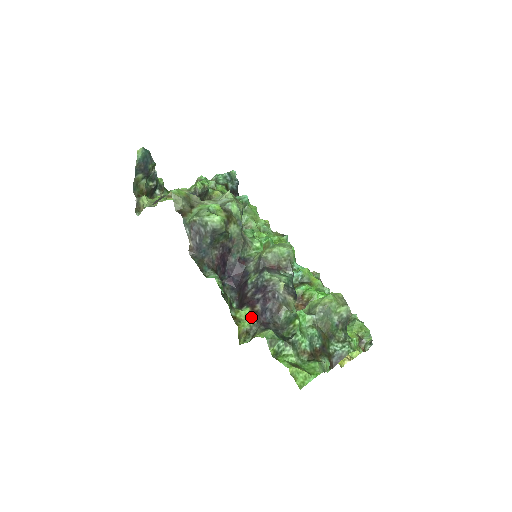
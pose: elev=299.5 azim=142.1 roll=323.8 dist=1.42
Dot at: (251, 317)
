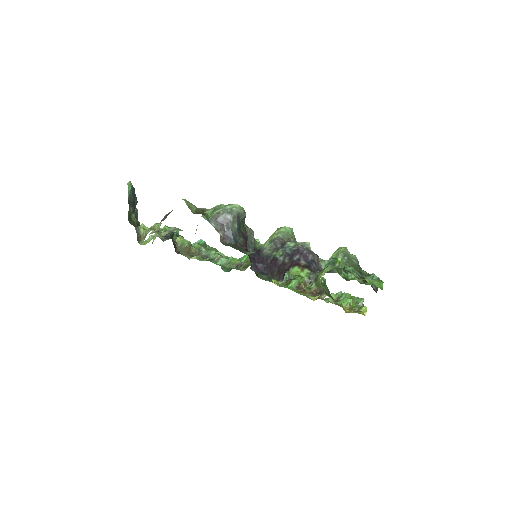
Dot at: (303, 270)
